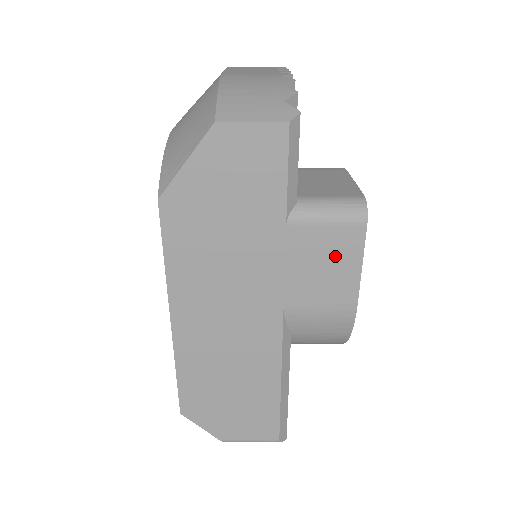
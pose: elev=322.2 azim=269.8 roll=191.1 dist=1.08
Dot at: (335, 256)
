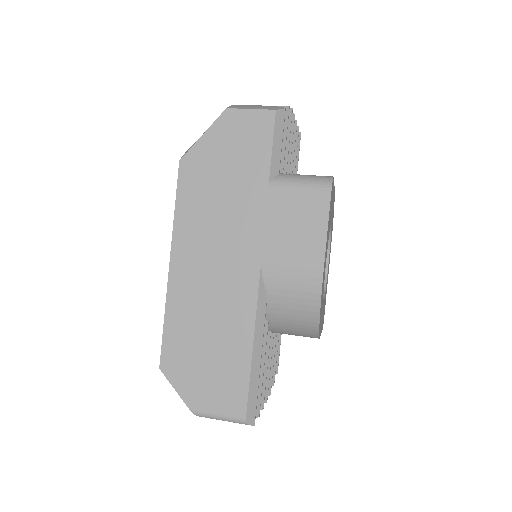
Dot at: (305, 216)
